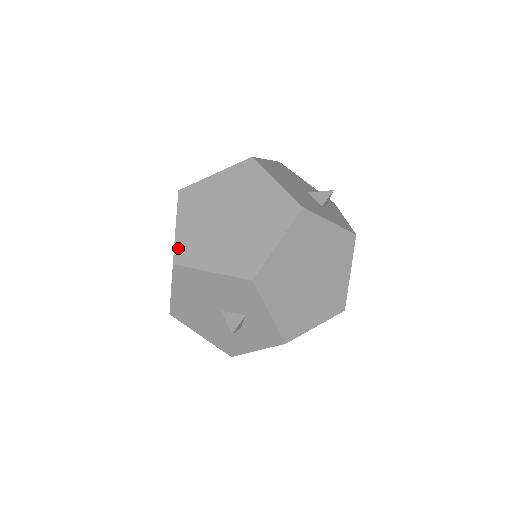
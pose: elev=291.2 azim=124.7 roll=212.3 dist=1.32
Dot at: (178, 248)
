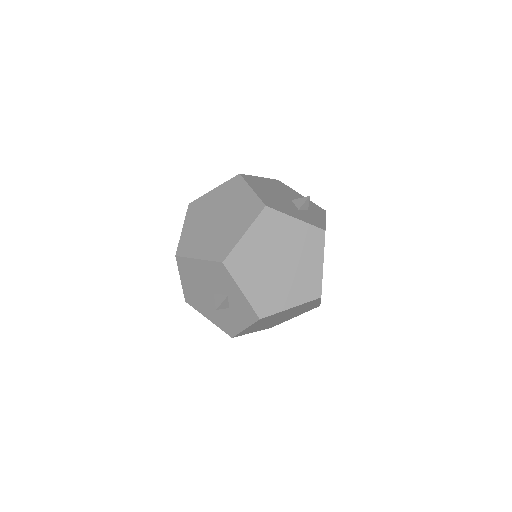
Dot at: (181, 244)
